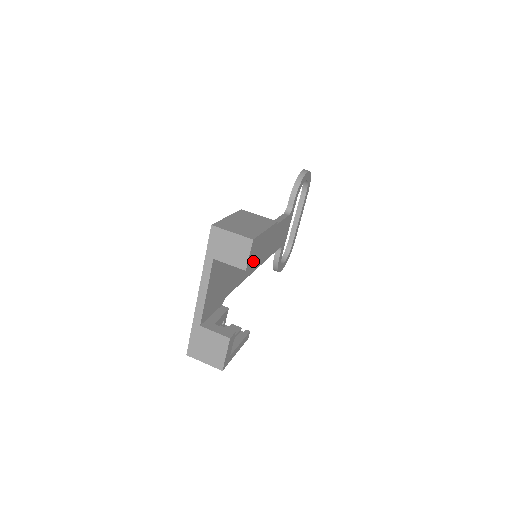
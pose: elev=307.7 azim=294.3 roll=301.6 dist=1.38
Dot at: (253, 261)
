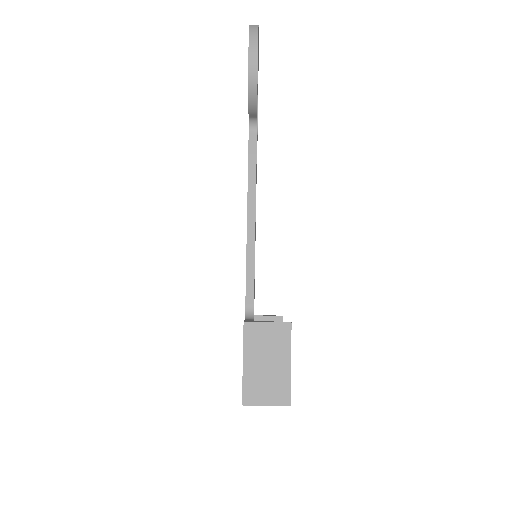
Dot at: occluded
